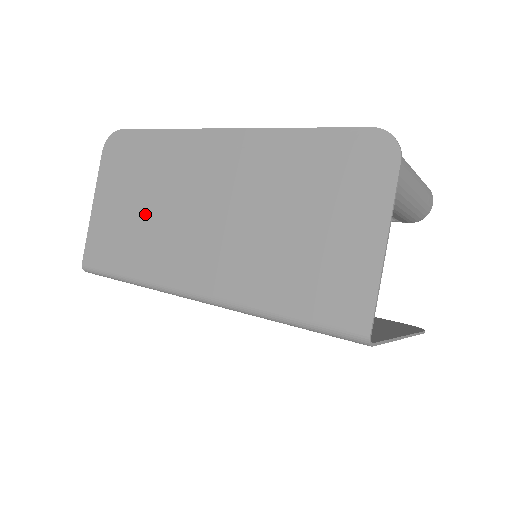
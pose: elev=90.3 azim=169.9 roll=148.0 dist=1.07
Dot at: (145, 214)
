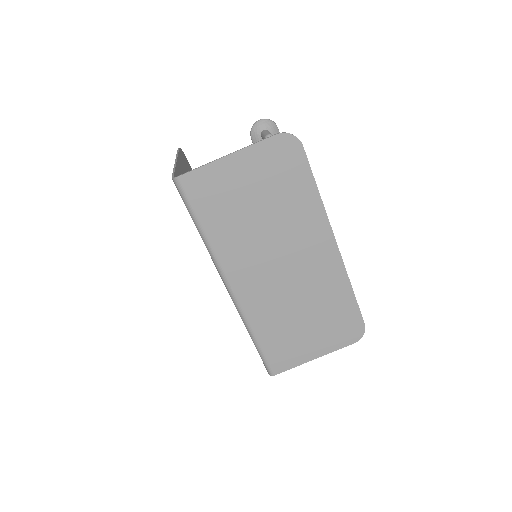
Dot at: (254, 217)
